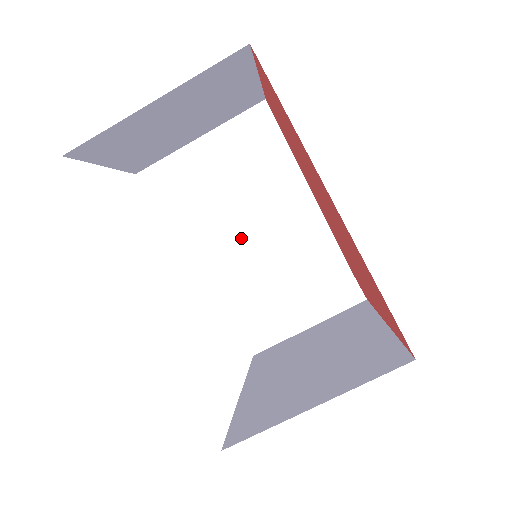
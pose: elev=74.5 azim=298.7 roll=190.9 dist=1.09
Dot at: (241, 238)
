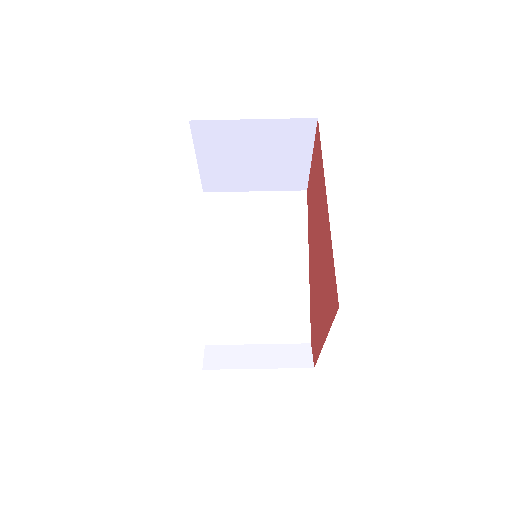
Dot at: (244, 273)
